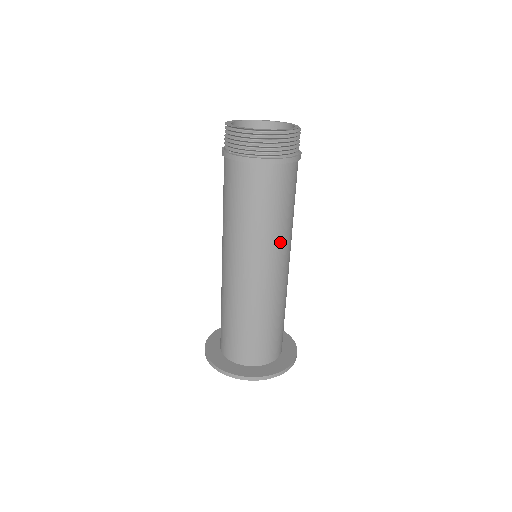
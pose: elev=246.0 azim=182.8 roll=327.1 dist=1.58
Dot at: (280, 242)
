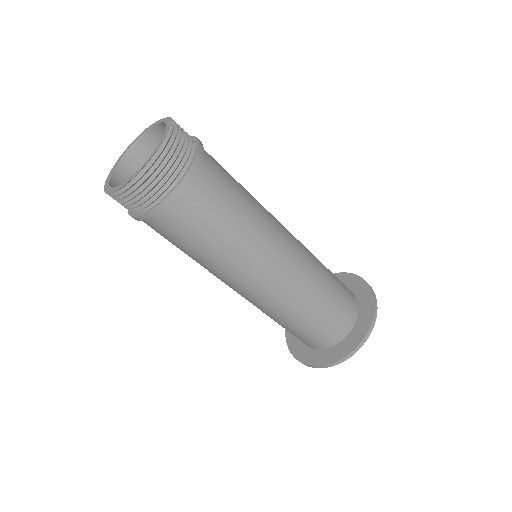
Dot at: (243, 262)
